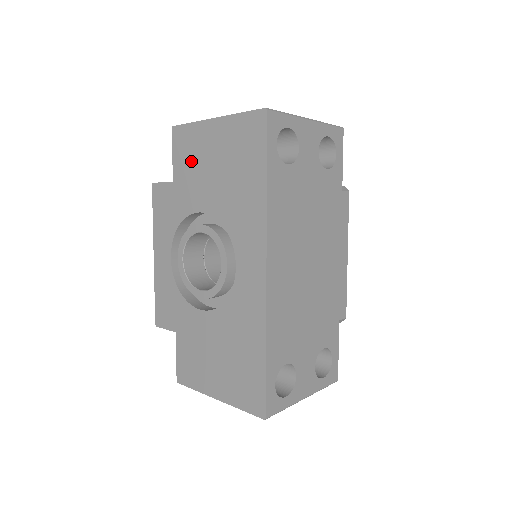
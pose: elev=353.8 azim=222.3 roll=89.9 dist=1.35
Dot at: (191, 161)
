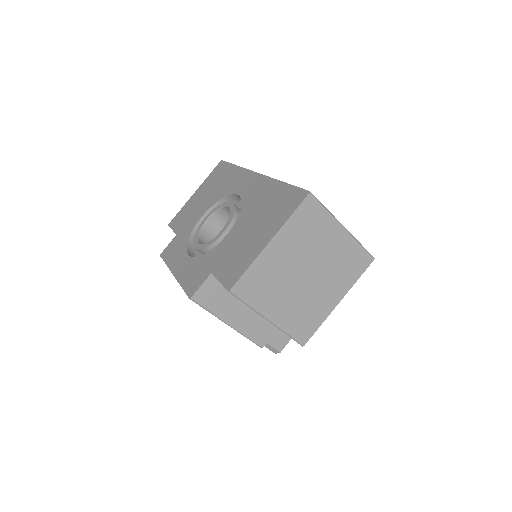
Dot at: (186, 215)
